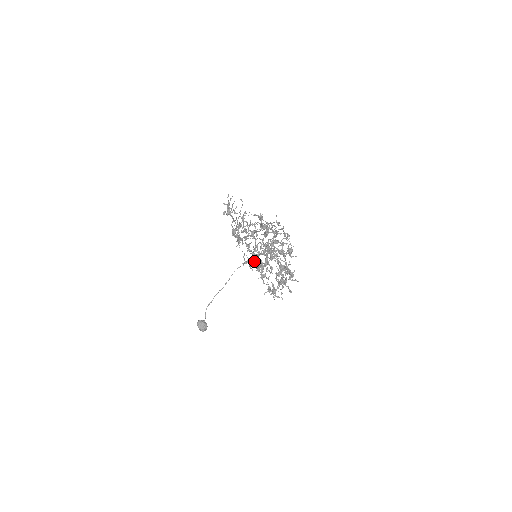
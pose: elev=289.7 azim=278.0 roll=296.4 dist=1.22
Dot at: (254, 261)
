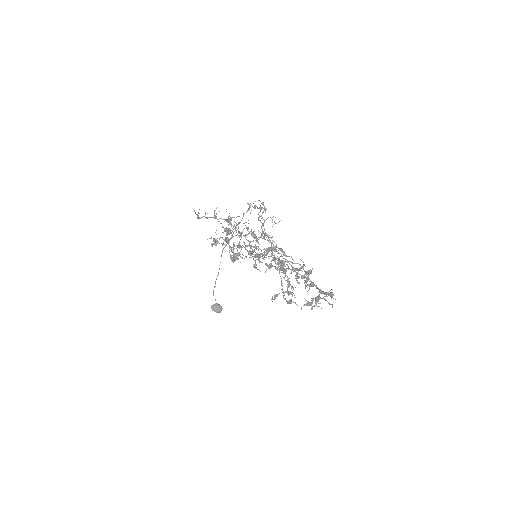
Dot at: (283, 296)
